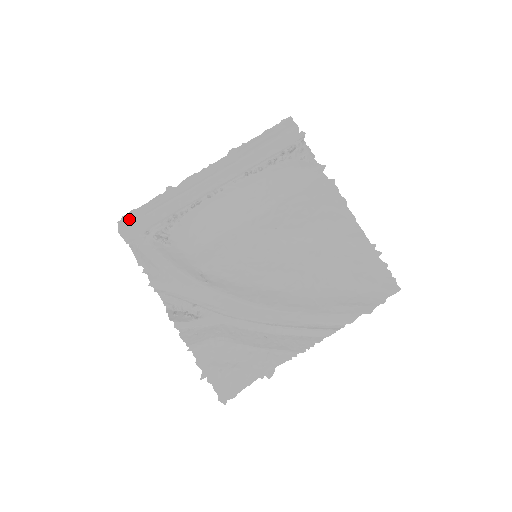
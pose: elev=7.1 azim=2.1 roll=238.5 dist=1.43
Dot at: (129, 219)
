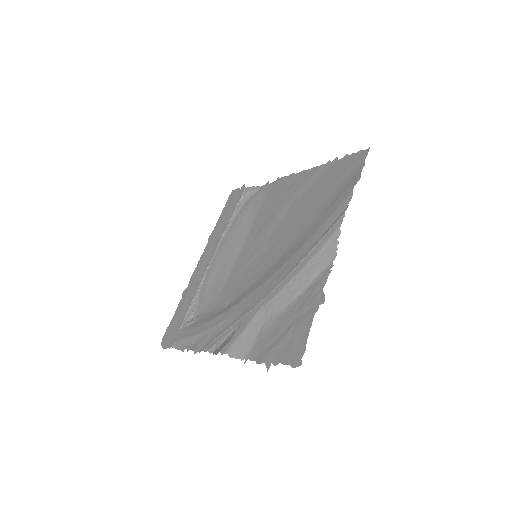
Dot at: (167, 334)
